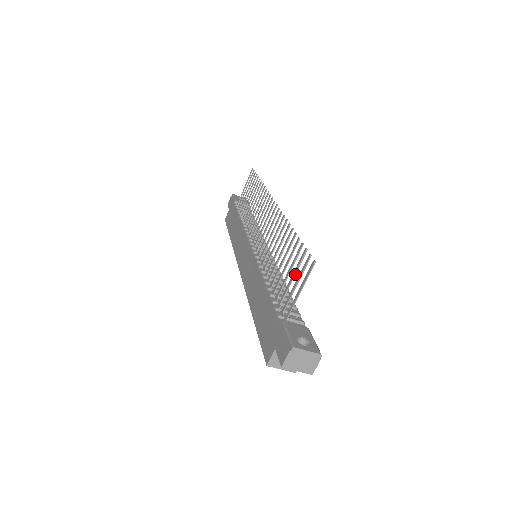
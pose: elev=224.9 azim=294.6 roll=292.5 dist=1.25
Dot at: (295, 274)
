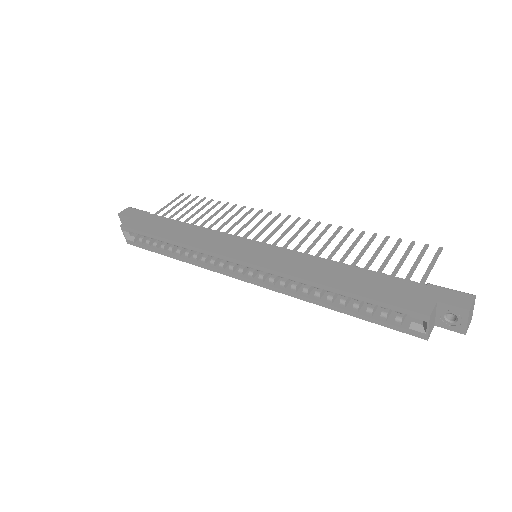
Dot at: occluded
